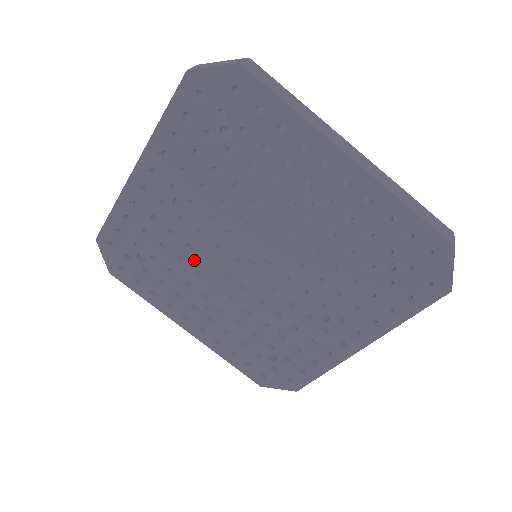
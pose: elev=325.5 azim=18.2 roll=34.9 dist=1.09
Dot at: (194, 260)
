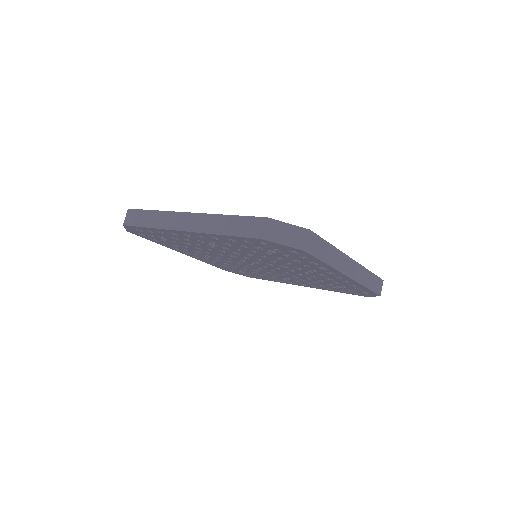
Dot at: (209, 251)
